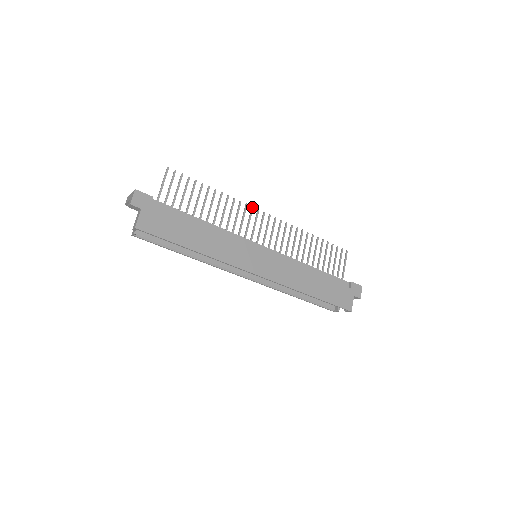
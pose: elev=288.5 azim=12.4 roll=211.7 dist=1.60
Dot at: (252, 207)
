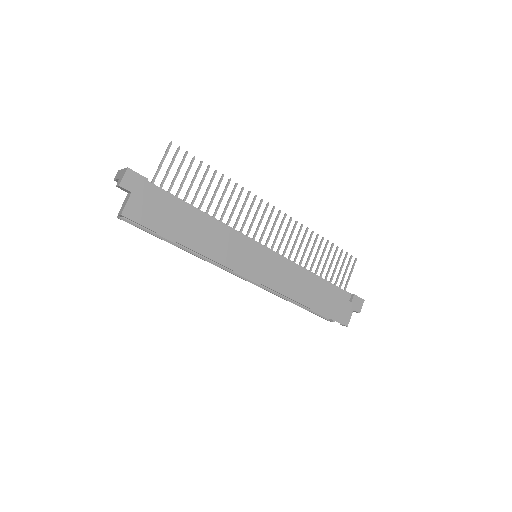
Dot at: (262, 200)
